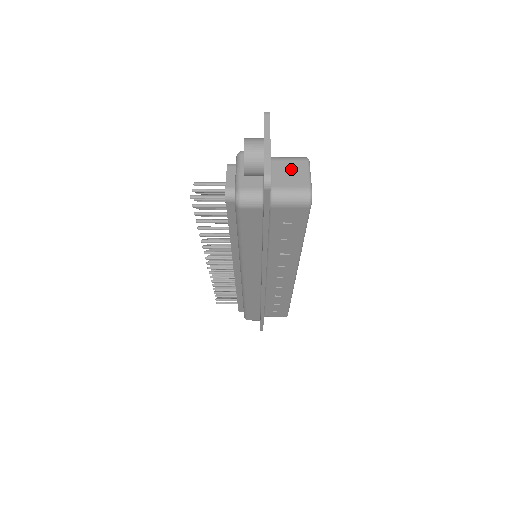
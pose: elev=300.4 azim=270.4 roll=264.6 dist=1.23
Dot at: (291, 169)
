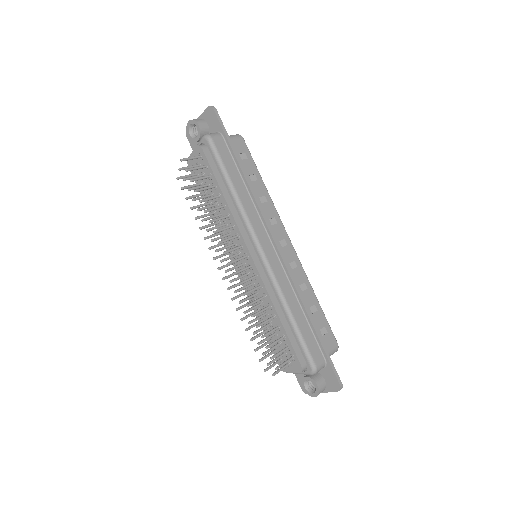
Dot at: occluded
